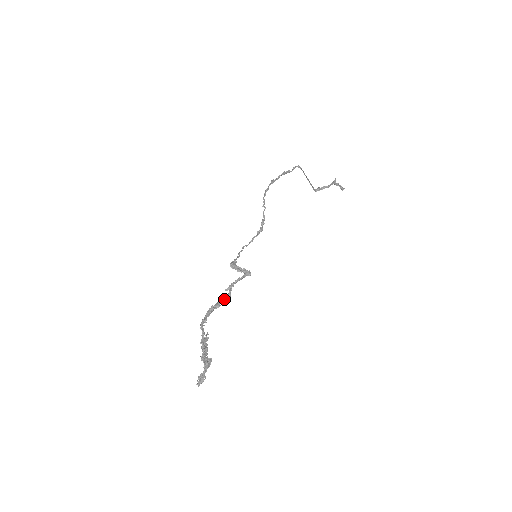
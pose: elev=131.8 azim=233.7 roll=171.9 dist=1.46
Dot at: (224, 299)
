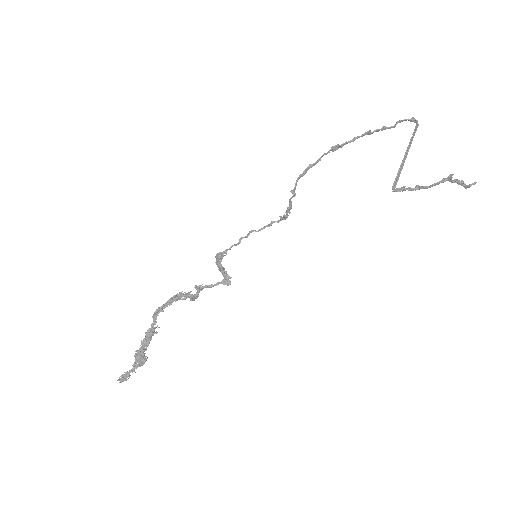
Dot at: (190, 296)
